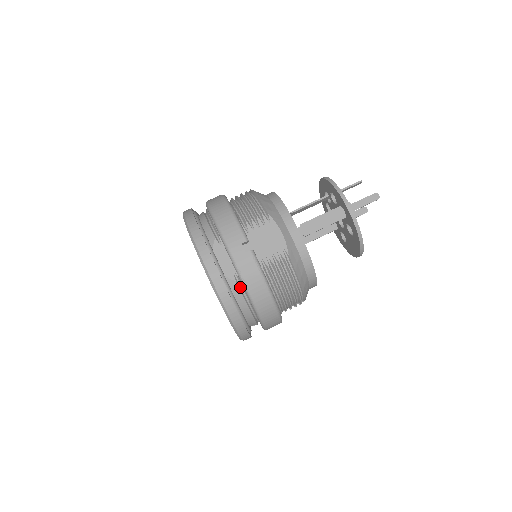
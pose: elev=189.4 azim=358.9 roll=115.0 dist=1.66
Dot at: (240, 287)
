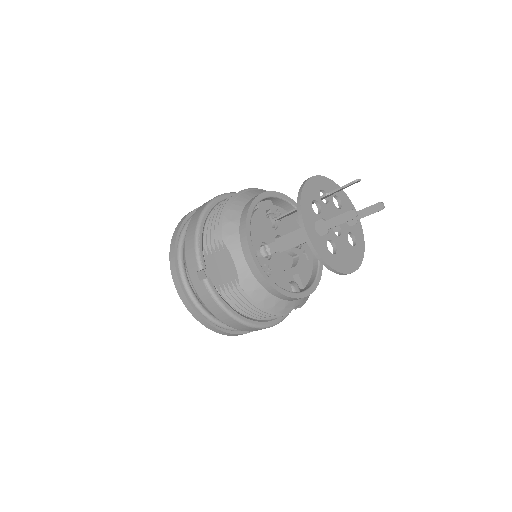
Dot at: occluded
